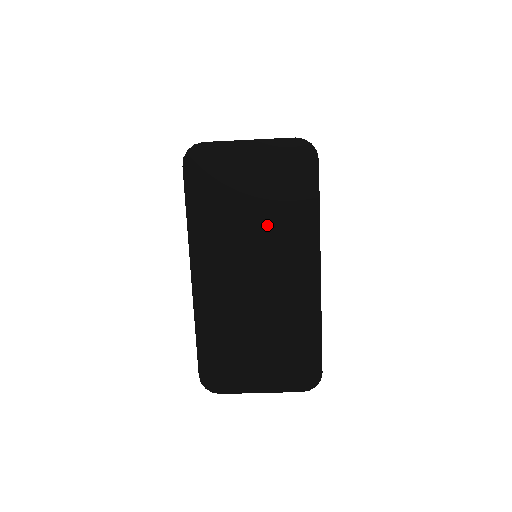
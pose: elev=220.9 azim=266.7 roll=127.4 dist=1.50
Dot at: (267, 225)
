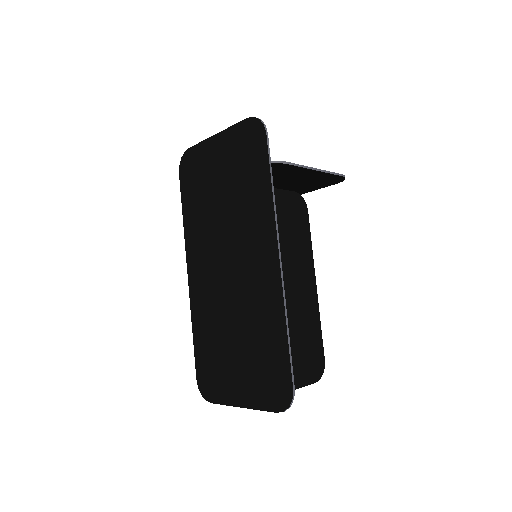
Dot at: (233, 213)
